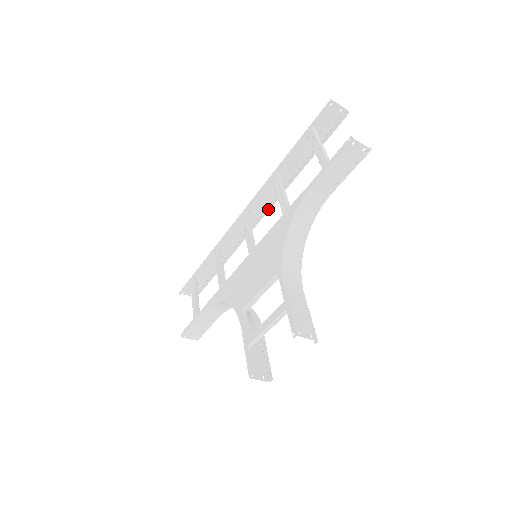
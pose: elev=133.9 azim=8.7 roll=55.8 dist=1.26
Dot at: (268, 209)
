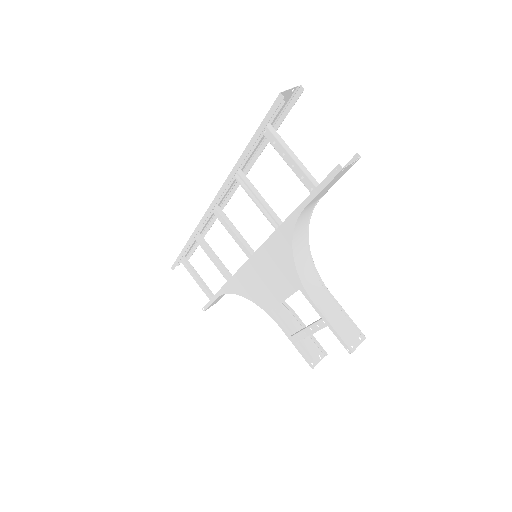
Dot at: (234, 189)
